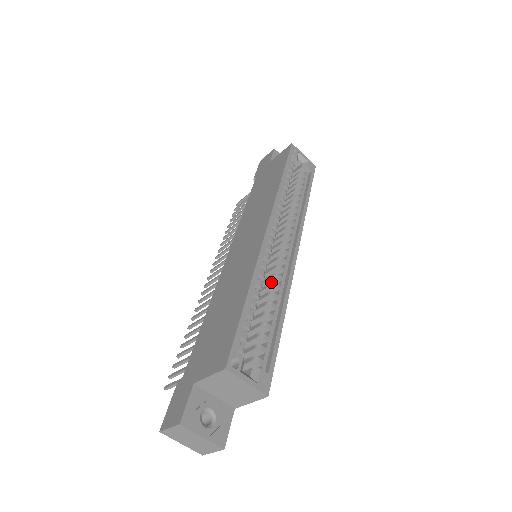
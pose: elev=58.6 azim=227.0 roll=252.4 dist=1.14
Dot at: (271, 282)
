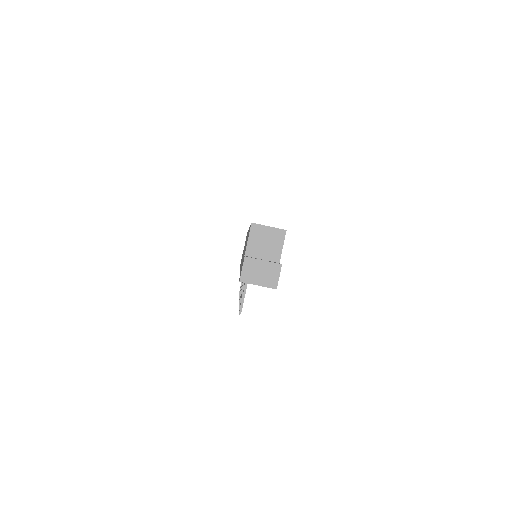
Dot at: occluded
